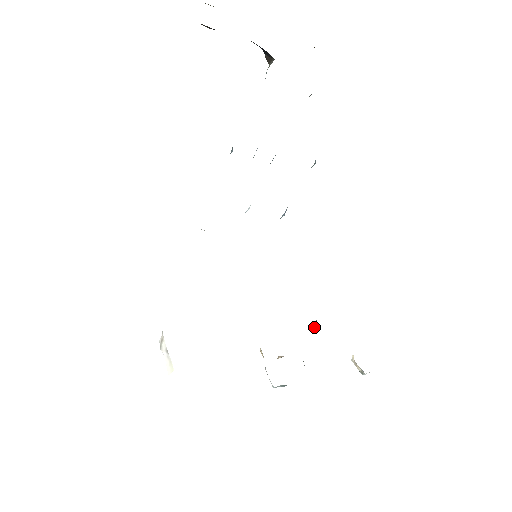
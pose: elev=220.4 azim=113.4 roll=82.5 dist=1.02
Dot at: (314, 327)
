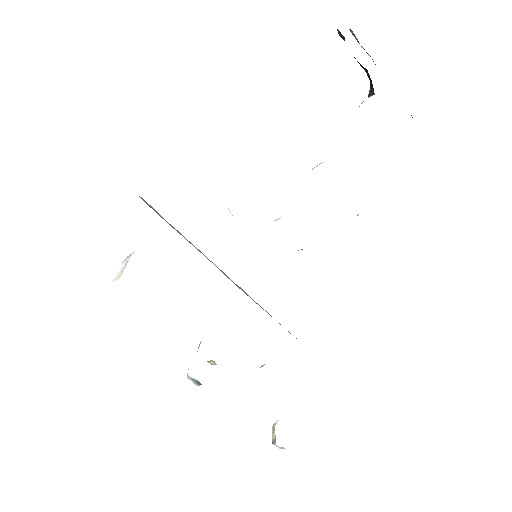
Dot at: occluded
